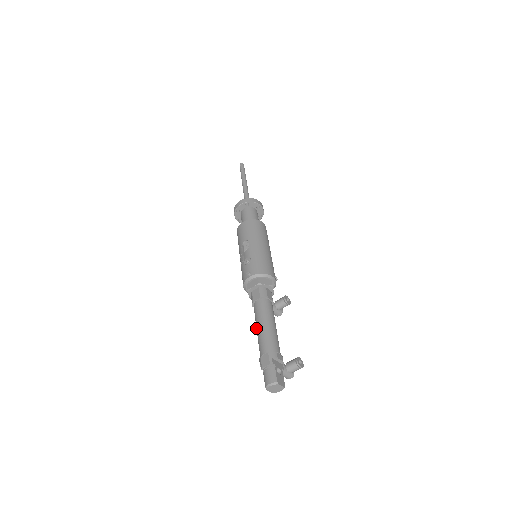
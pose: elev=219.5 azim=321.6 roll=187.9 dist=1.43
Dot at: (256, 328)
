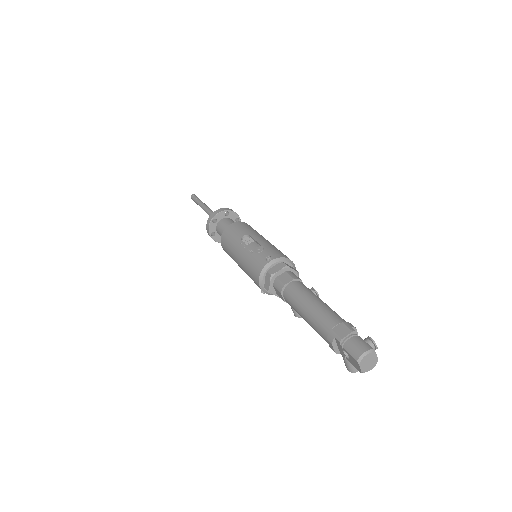
Dot at: (301, 309)
